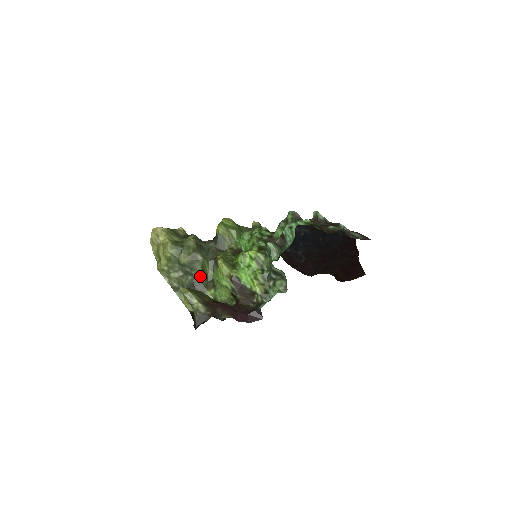
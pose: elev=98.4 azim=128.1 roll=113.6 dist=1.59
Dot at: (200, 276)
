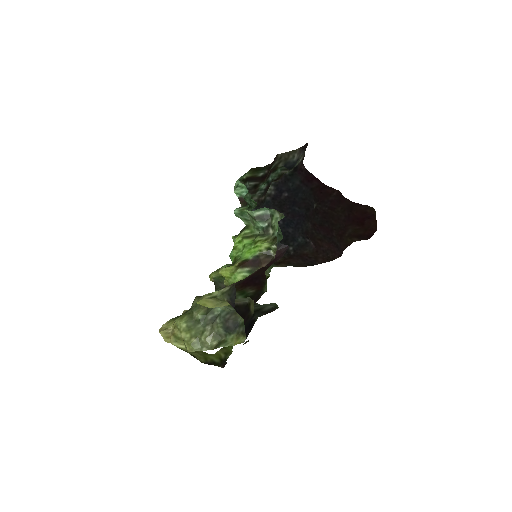
Dot at: (224, 309)
